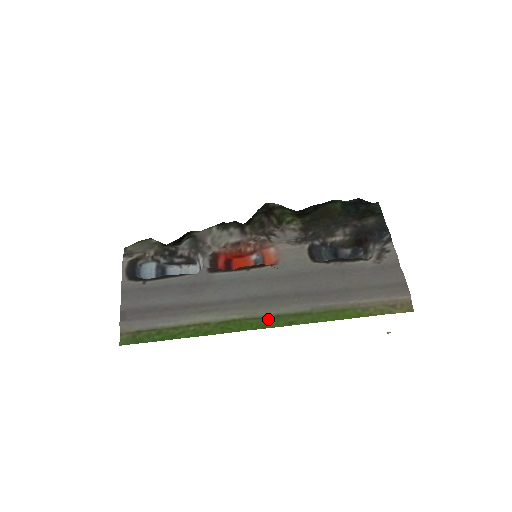
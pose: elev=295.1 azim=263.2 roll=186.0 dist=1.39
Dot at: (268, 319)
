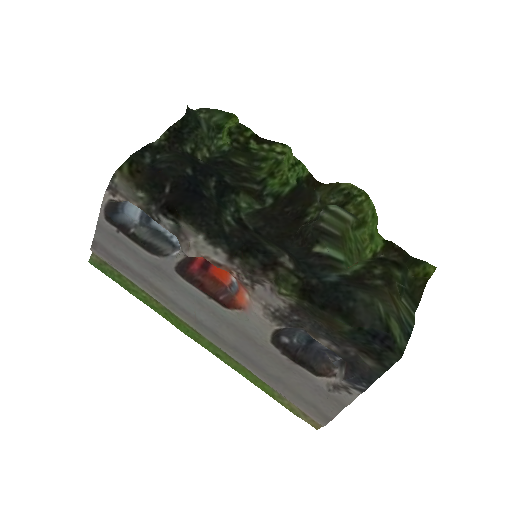
Dot at: (203, 338)
